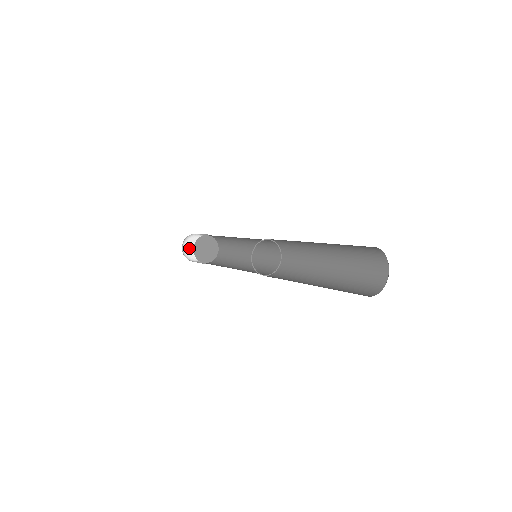
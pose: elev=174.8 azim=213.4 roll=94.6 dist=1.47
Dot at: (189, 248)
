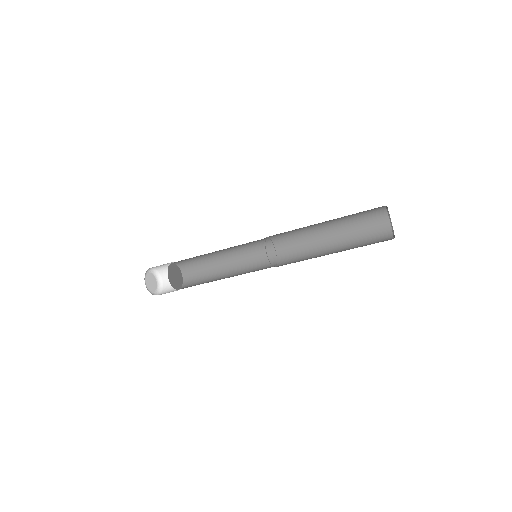
Dot at: (148, 284)
